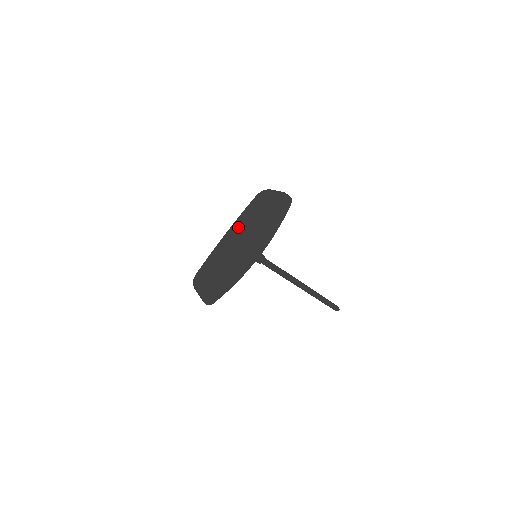
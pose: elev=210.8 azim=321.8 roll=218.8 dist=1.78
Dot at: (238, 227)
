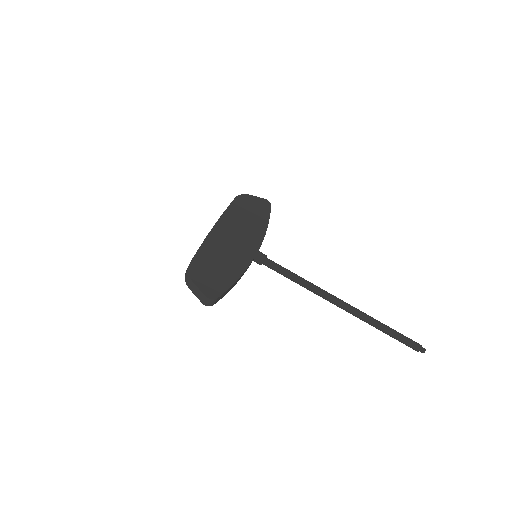
Dot at: (219, 218)
